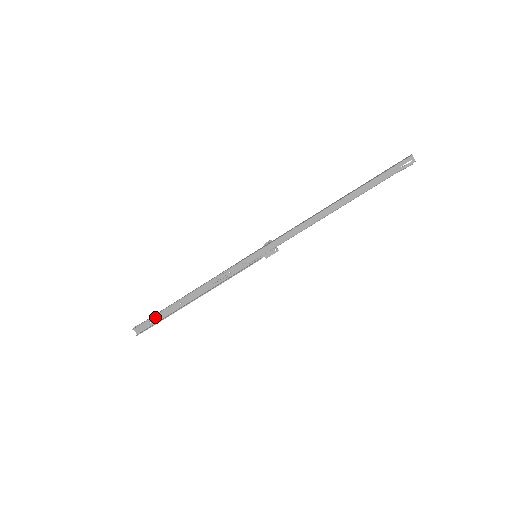
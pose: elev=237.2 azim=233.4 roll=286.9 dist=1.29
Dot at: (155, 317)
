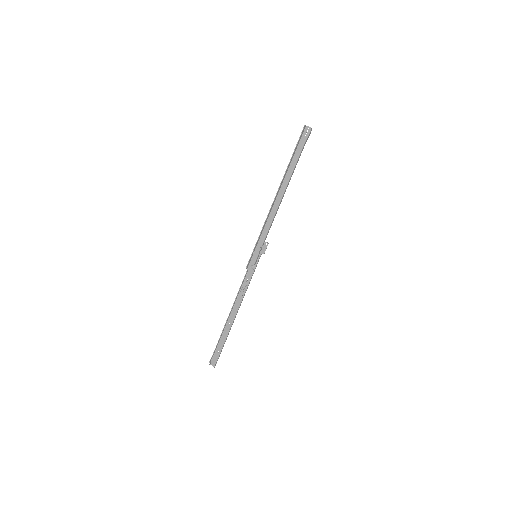
Dot at: (219, 345)
